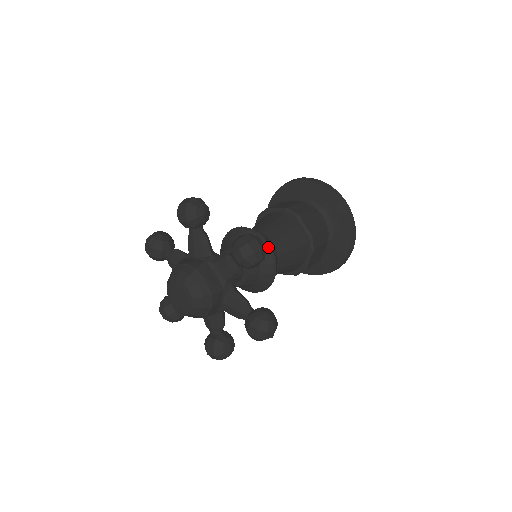
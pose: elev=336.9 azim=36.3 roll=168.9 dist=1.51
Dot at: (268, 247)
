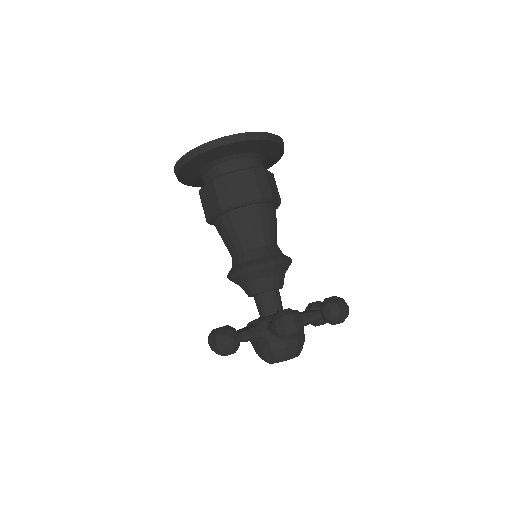
Dot at: (290, 262)
